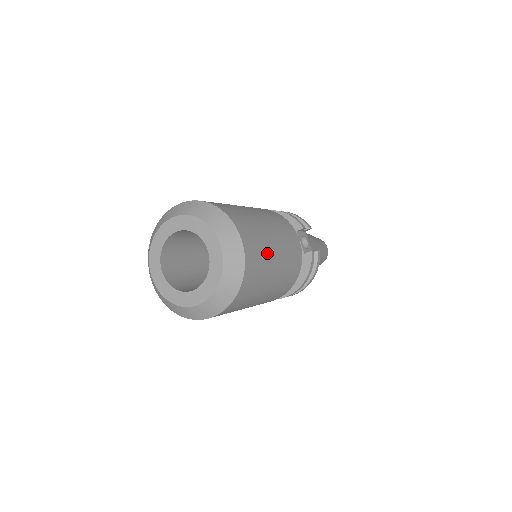
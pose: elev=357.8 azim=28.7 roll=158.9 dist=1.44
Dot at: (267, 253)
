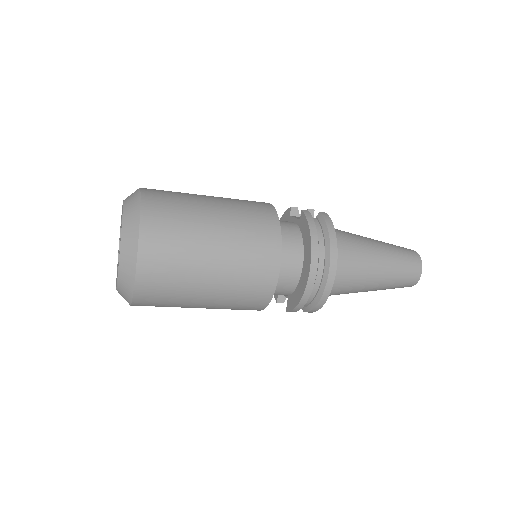
Dot at: (188, 197)
